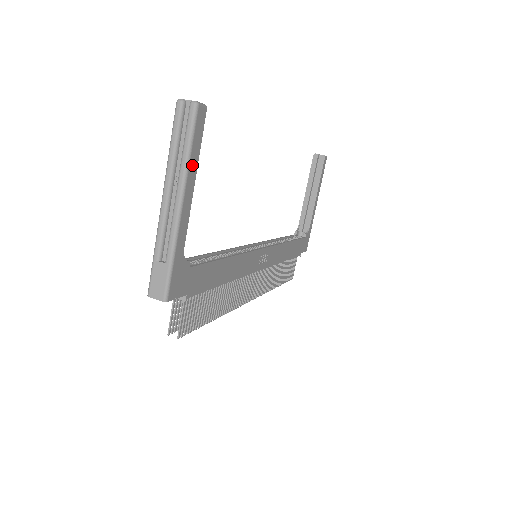
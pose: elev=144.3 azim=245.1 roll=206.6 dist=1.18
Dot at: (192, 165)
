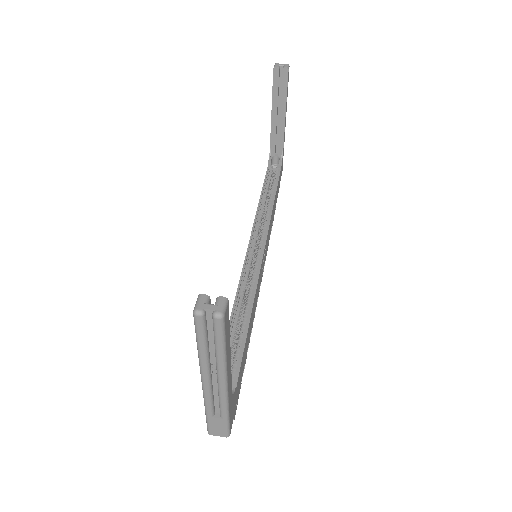
Dot at: (227, 353)
